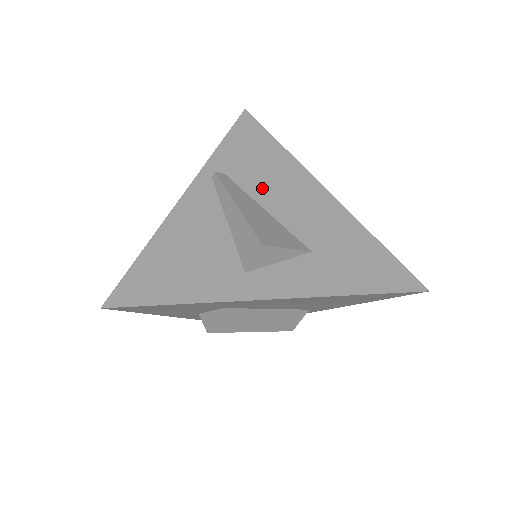
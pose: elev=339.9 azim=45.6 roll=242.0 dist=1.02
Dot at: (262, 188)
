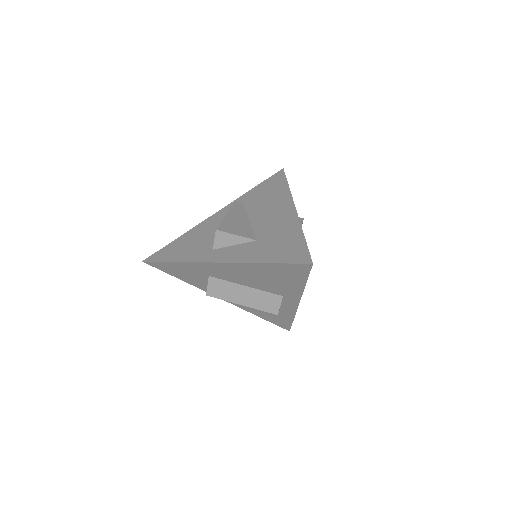
Dot at: (257, 209)
